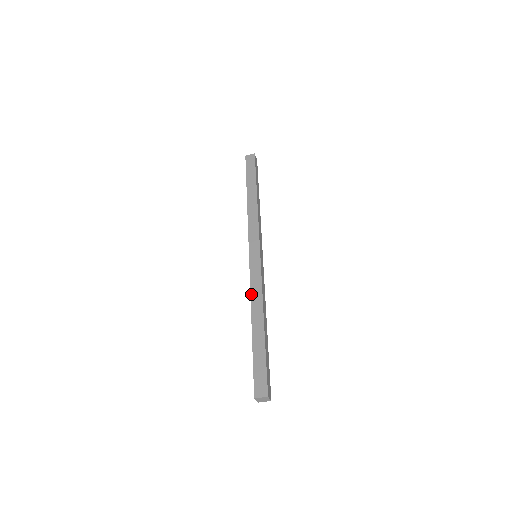
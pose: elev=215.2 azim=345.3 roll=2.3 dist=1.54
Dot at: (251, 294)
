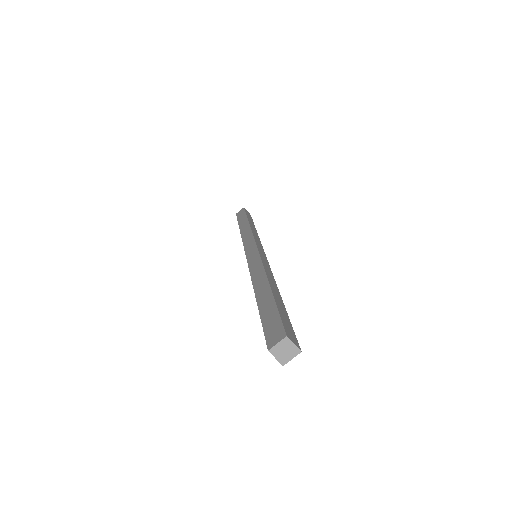
Dot at: (251, 276)
